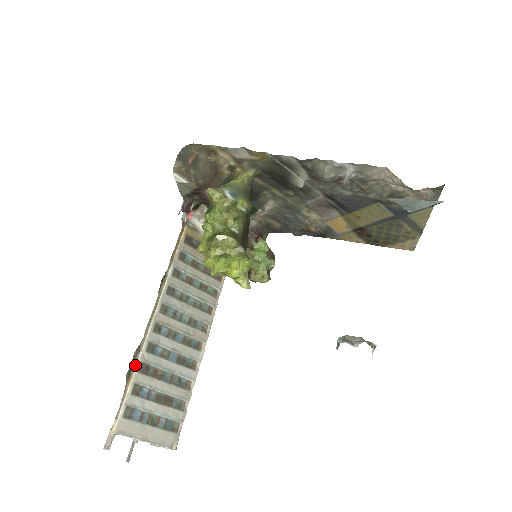
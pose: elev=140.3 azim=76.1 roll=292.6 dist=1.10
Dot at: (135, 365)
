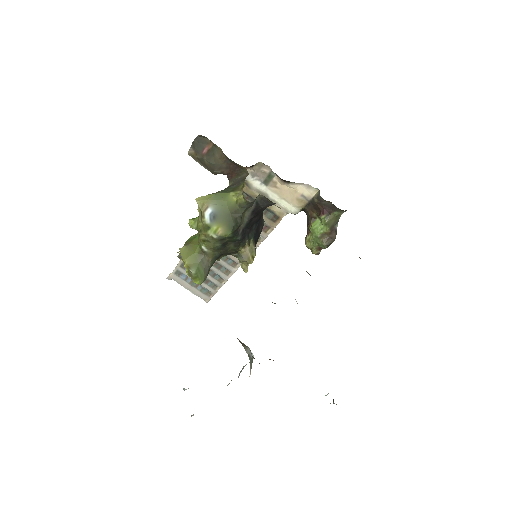
Dot at: occluded
